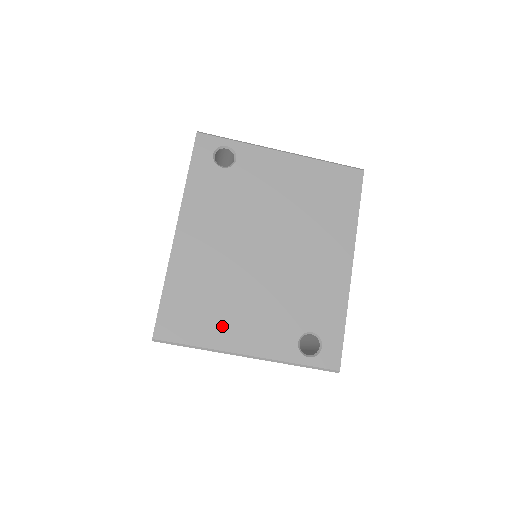
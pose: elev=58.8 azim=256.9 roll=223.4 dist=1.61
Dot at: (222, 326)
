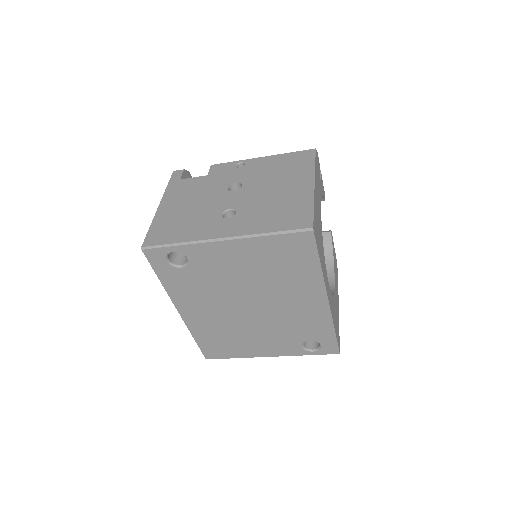
Dot at: (244, 348)
